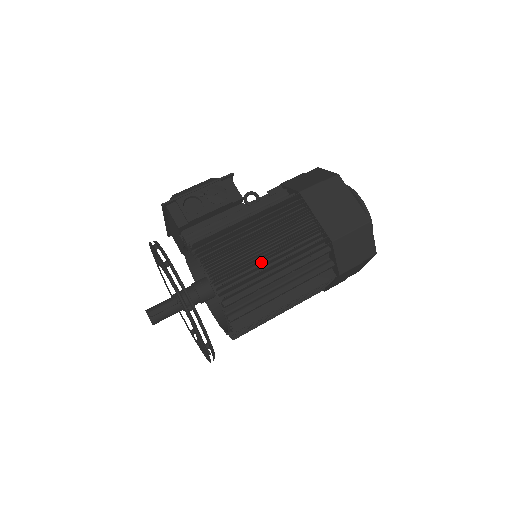
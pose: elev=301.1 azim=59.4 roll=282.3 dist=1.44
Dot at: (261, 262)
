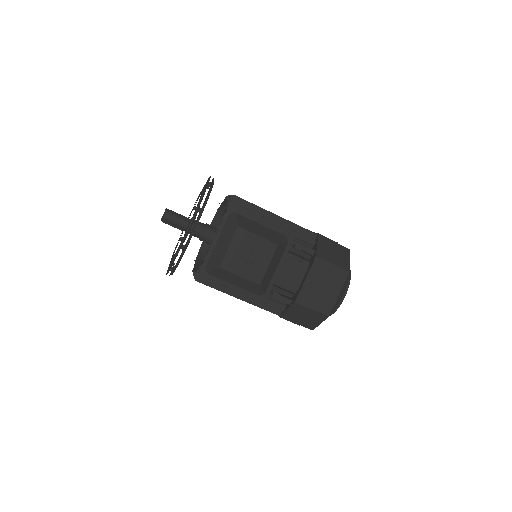
Dot at: occluded
